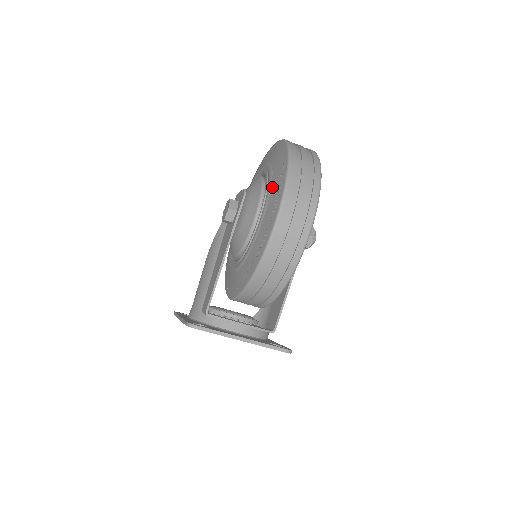
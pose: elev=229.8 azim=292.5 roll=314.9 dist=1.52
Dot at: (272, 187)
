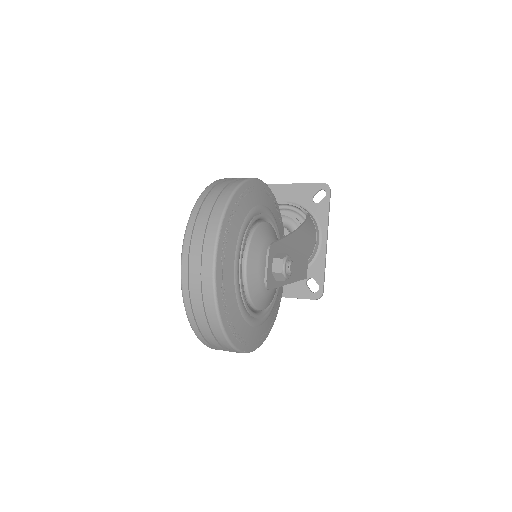
Dot at: occluded
